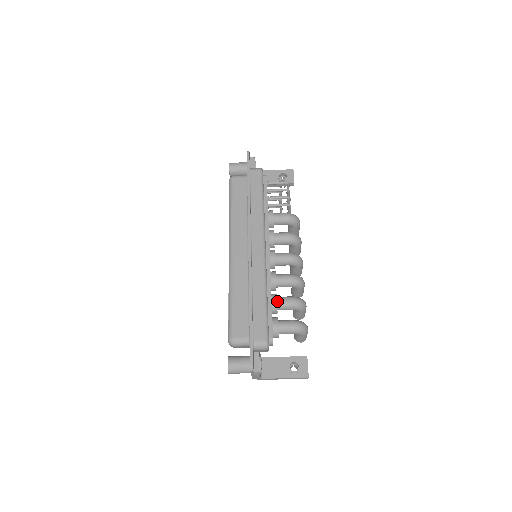
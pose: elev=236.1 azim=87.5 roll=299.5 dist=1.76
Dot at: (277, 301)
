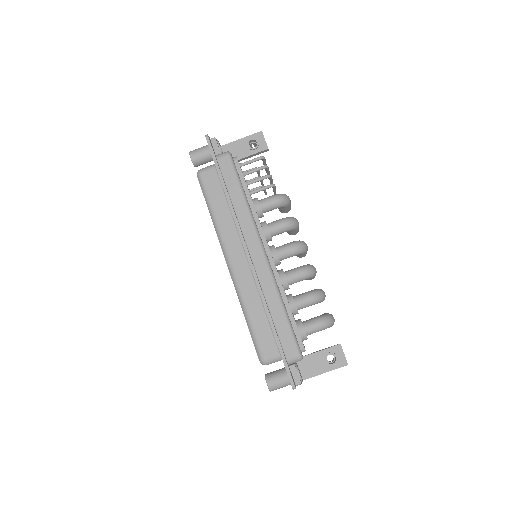
Dot at: (295, 303)
